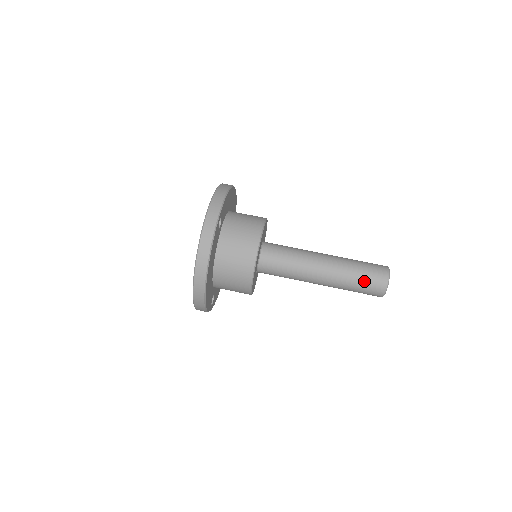
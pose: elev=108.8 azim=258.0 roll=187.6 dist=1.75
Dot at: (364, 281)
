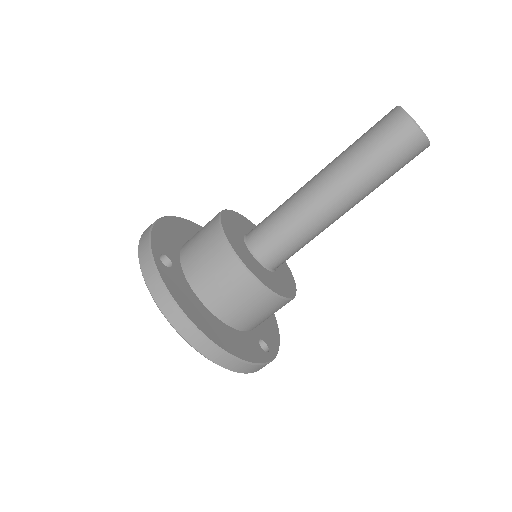
Dot at: (382, 150)
